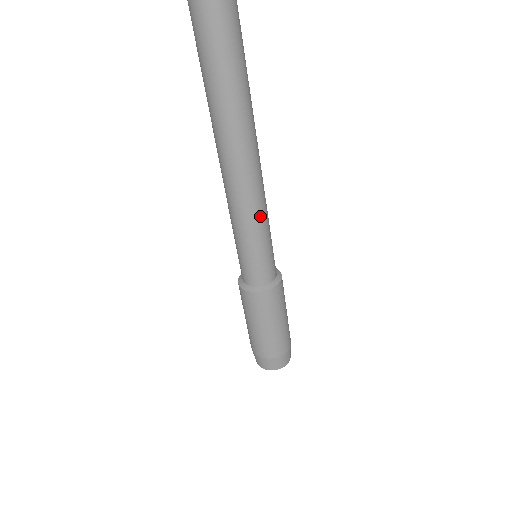
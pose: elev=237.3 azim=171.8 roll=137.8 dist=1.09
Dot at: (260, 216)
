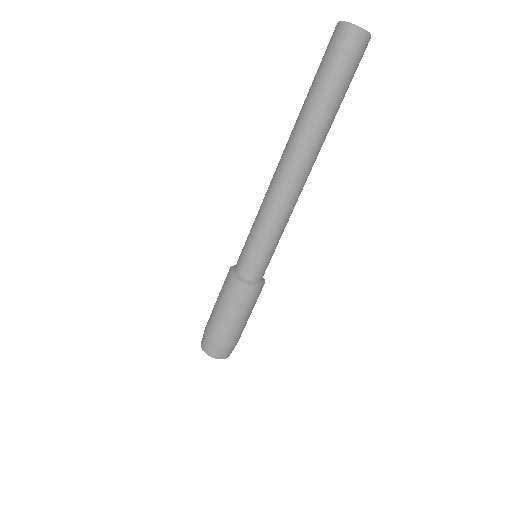
Dot at: occluded
